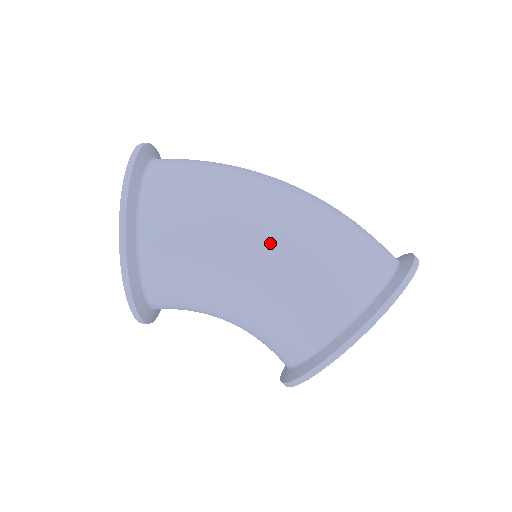
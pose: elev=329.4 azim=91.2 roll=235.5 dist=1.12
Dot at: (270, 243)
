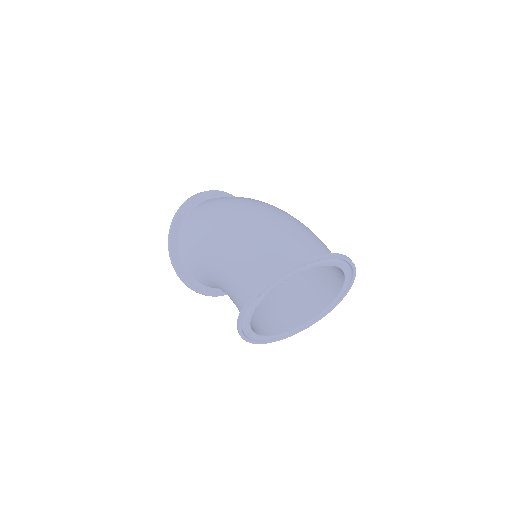
Dot at: (219, 253)
